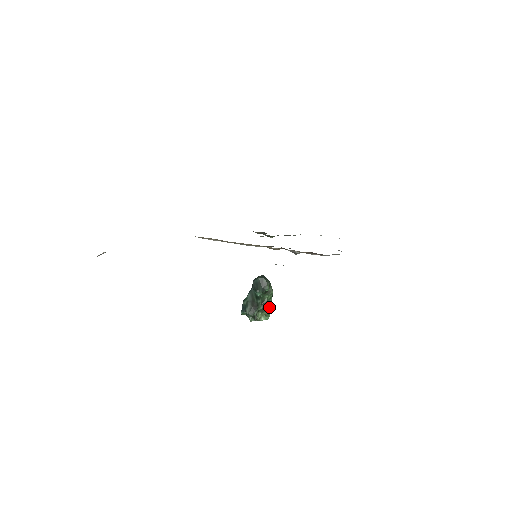
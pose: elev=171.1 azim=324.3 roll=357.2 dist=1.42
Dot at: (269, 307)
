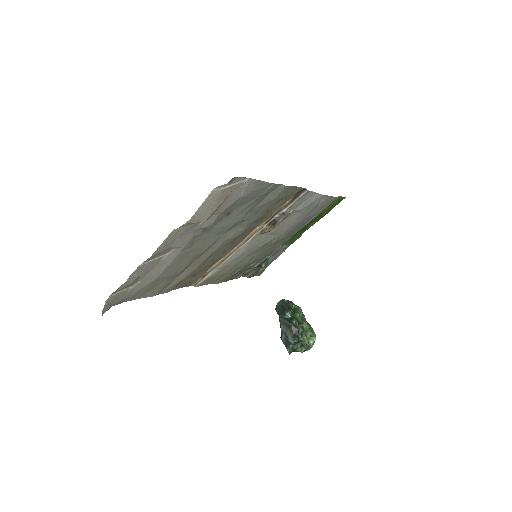
Dot at: (308, 326)
